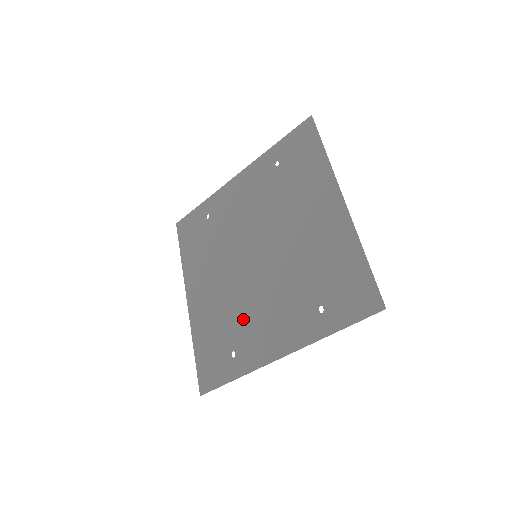
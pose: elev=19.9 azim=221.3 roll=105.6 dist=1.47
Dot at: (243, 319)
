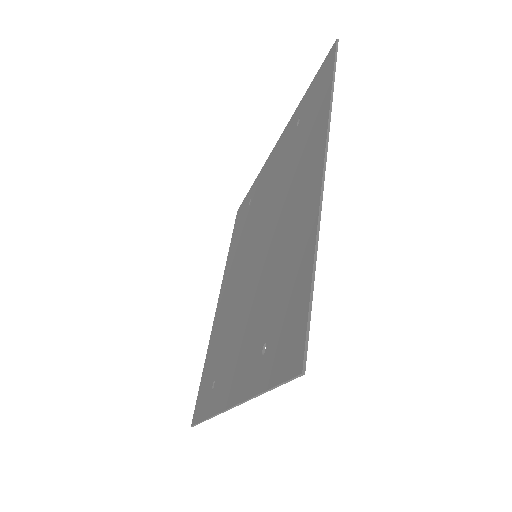
Dot at: (228, 341)
